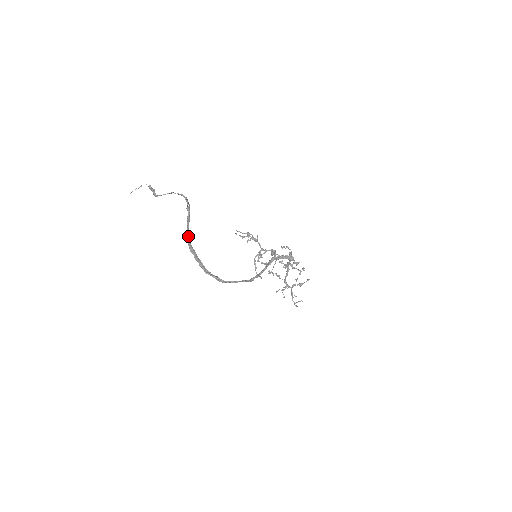
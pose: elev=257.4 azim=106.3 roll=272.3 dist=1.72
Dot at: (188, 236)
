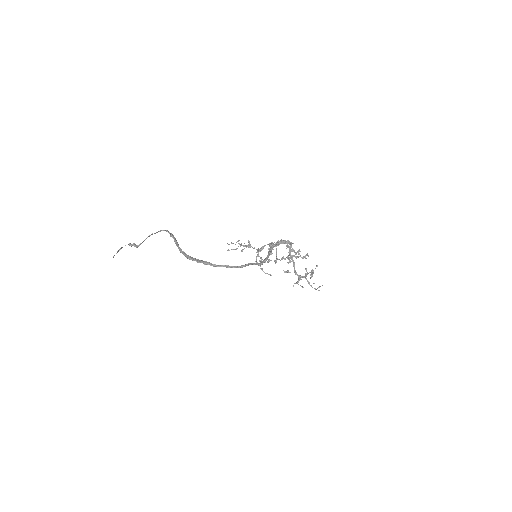
Dot at: (182, 251)
